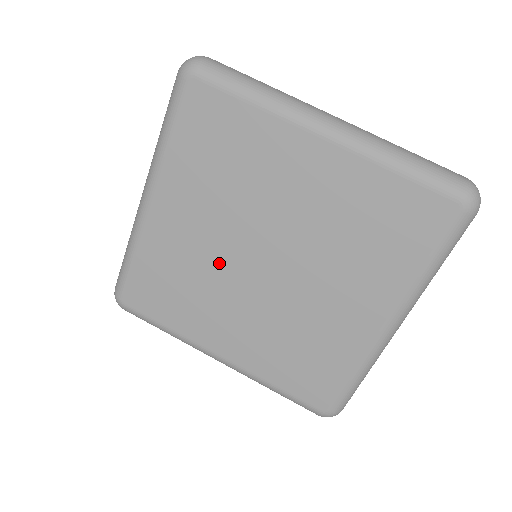
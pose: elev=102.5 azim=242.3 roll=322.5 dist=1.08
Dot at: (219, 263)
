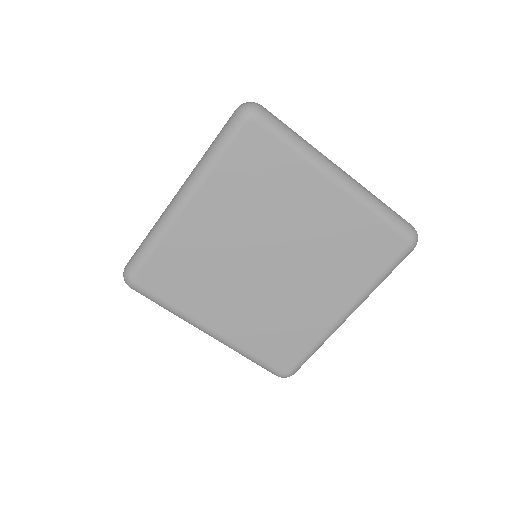
Dot at: (233, 260)
